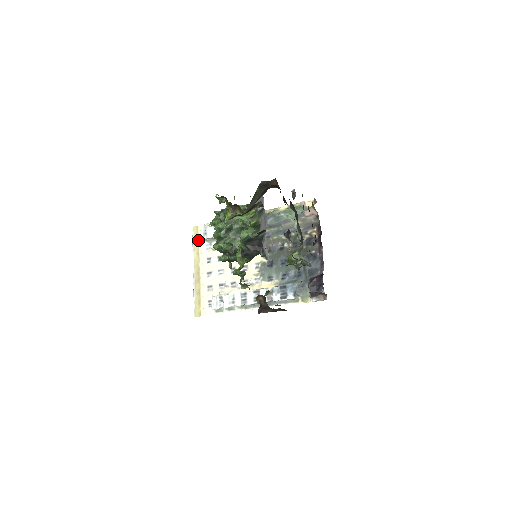
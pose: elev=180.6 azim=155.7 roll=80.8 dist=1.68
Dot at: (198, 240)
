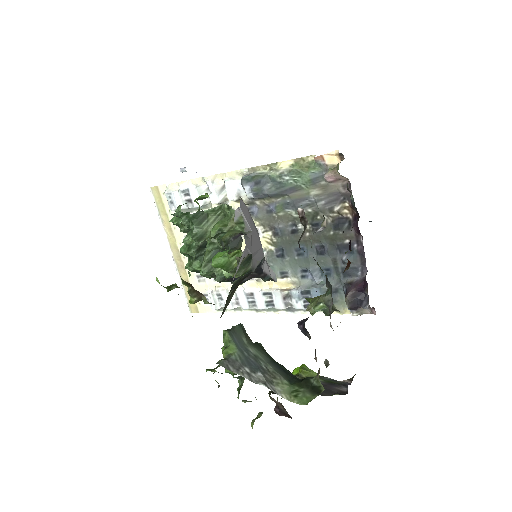
Dot at: (164, 209)
